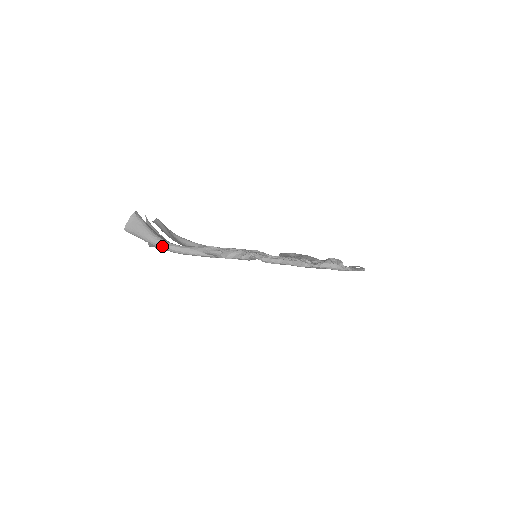
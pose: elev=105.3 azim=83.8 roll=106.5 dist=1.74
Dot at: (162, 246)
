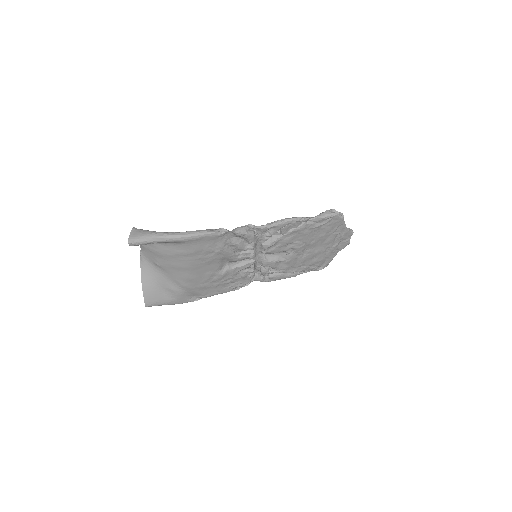
Dot at: (171, 235)
